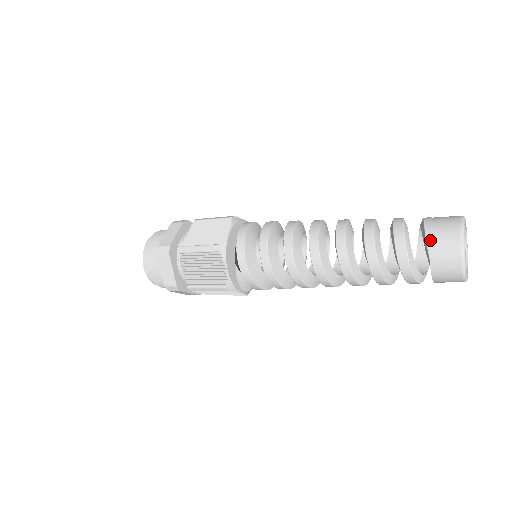
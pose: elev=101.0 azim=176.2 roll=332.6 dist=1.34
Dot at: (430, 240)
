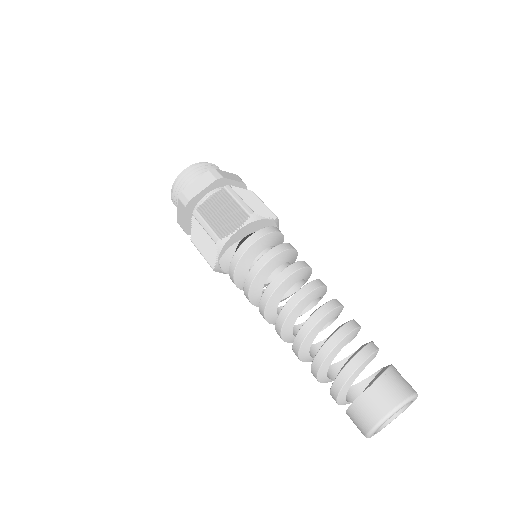
Dot at: (386, 375)
